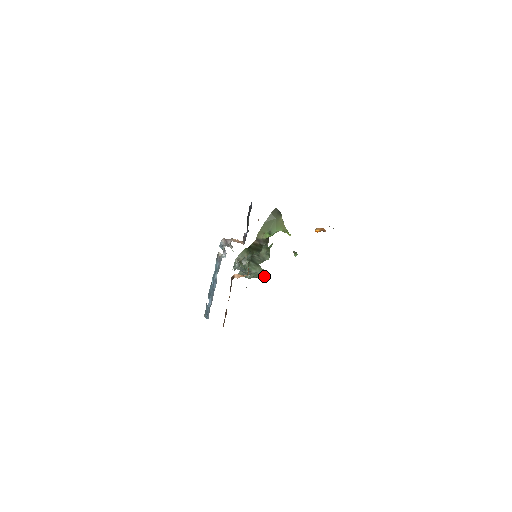
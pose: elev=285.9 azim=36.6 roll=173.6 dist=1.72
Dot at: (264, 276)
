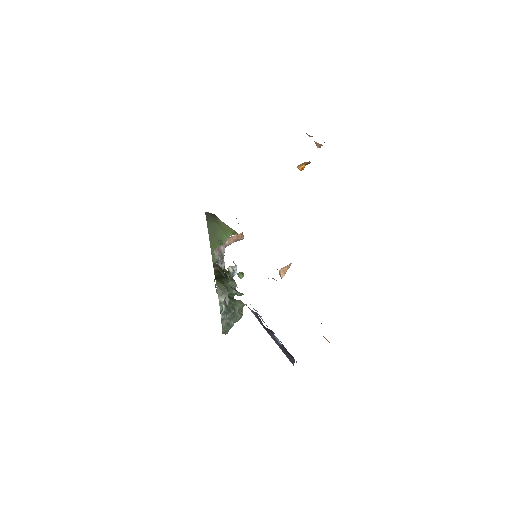
Dot at: occluded
